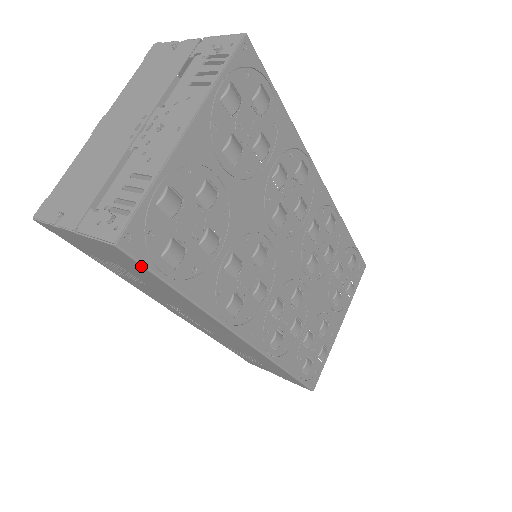
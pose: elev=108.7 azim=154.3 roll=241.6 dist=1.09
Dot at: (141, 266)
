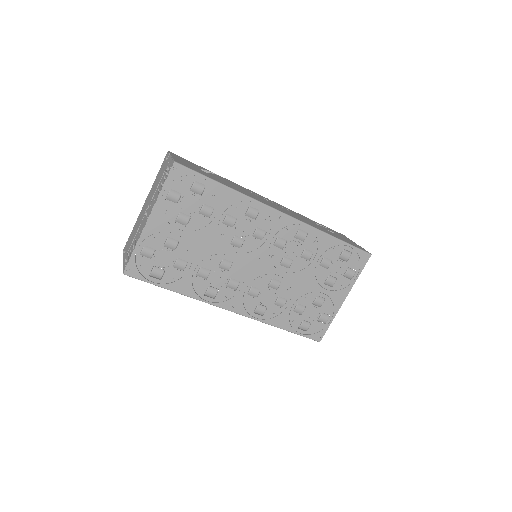
Dot at: (141, 280)
